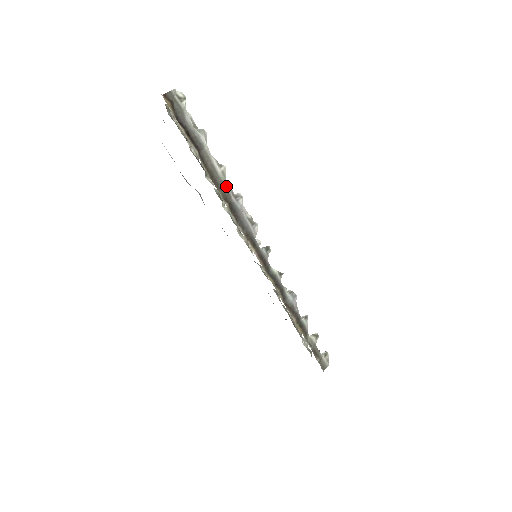
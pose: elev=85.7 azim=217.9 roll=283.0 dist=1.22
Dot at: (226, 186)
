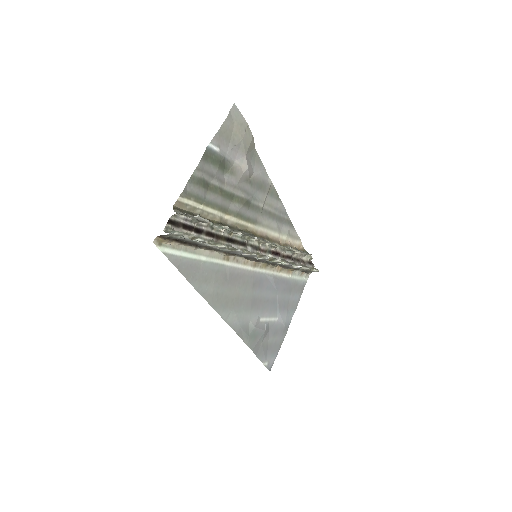
Dot at: (225, 251)
